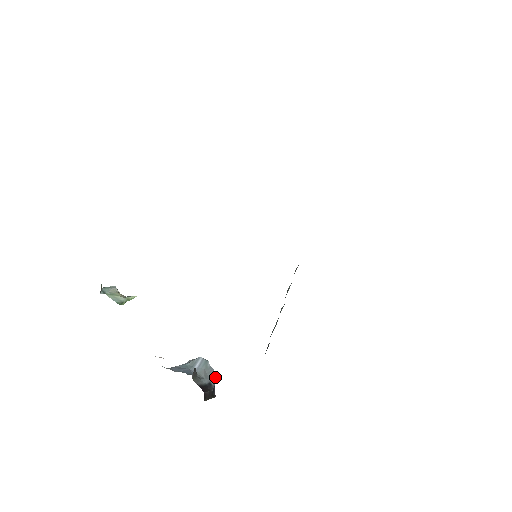
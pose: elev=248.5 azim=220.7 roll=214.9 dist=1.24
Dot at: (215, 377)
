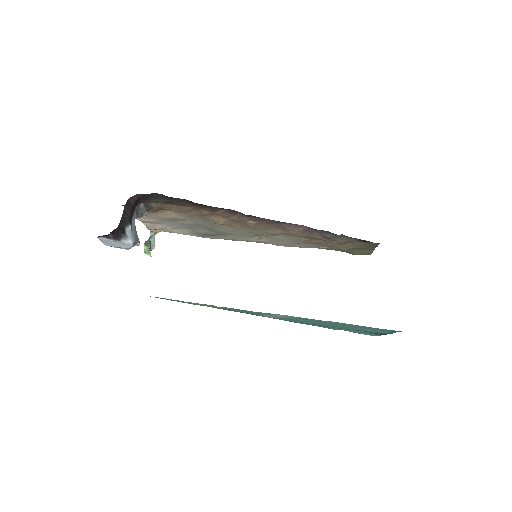
Dot at: (131, 239)
